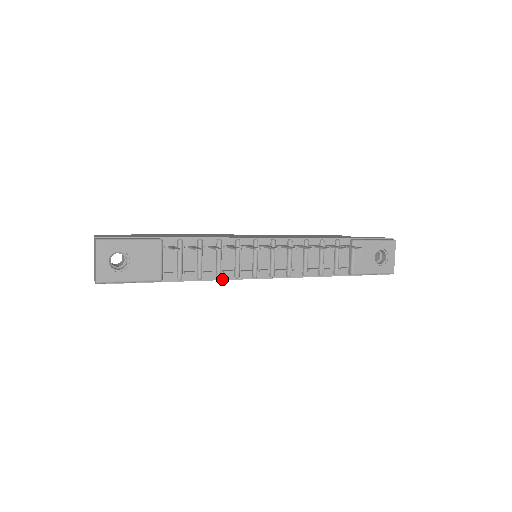
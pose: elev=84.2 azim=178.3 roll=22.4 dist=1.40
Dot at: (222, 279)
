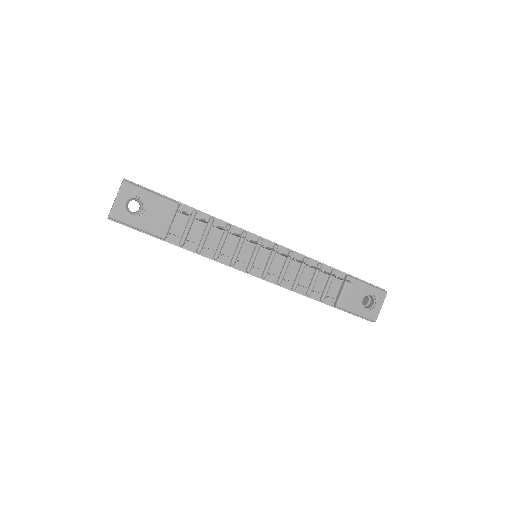
Dot at: (218, 261)
